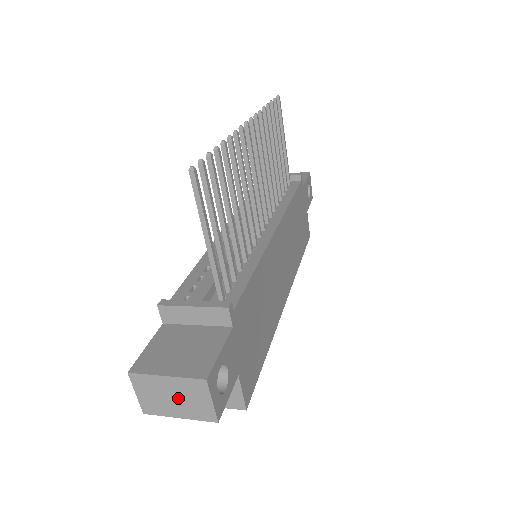
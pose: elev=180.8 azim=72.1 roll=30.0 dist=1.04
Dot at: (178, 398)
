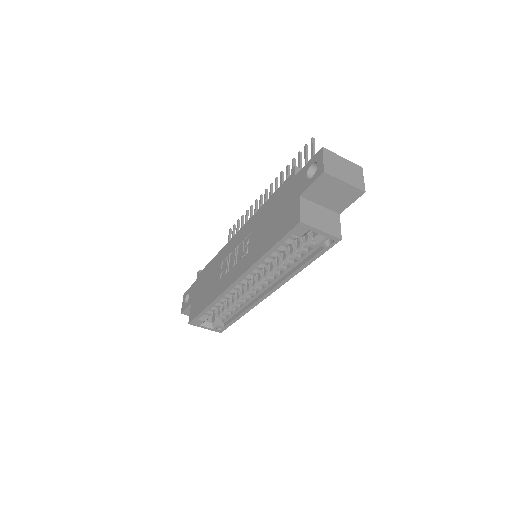
Dot at: (347, 171)
